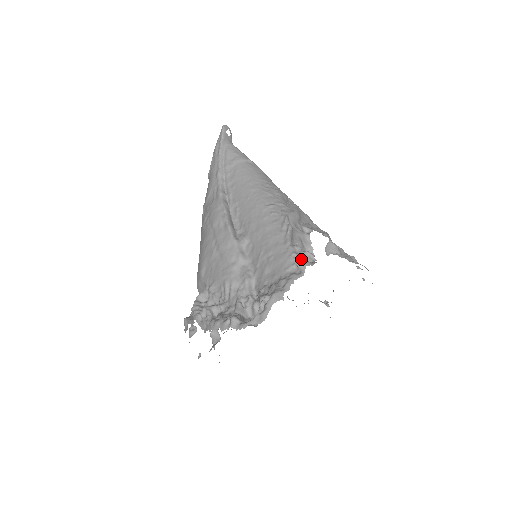
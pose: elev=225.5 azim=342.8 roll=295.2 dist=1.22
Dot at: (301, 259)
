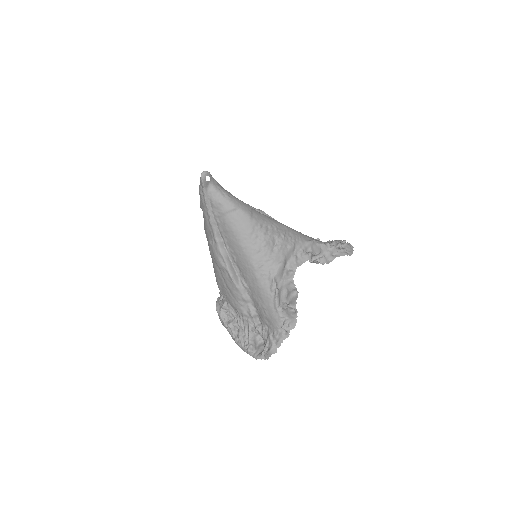
Dot at: (286, 322)
